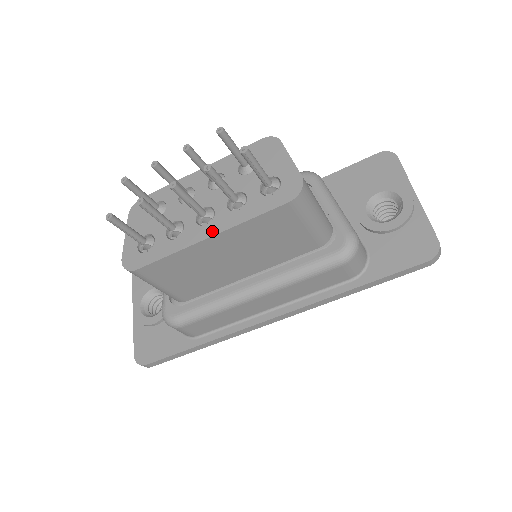
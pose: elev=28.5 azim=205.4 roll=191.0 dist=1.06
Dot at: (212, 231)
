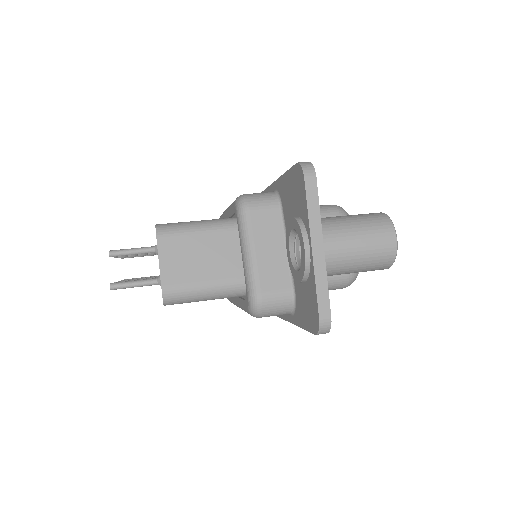
Dot at: occluded
